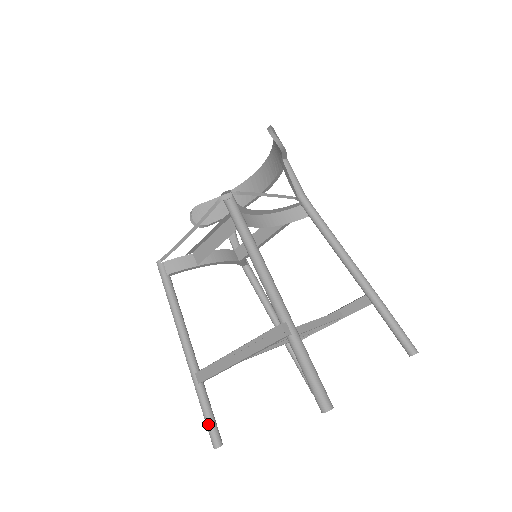
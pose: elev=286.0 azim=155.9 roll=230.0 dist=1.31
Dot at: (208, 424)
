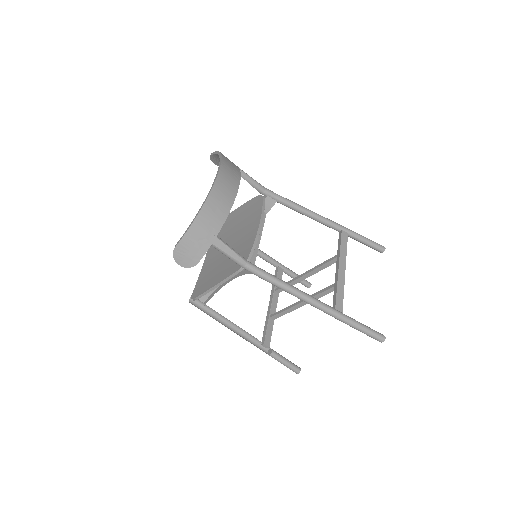
Dot at: occluded
